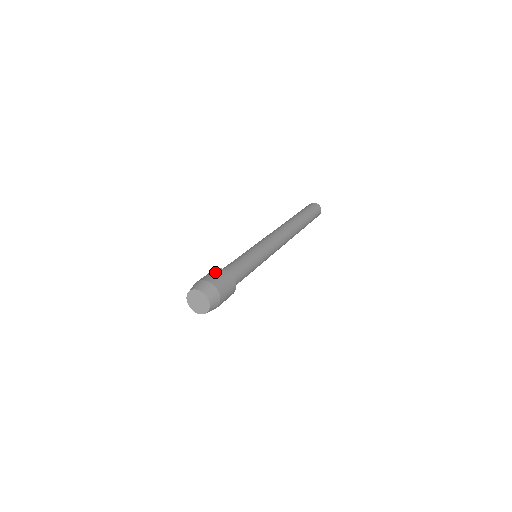
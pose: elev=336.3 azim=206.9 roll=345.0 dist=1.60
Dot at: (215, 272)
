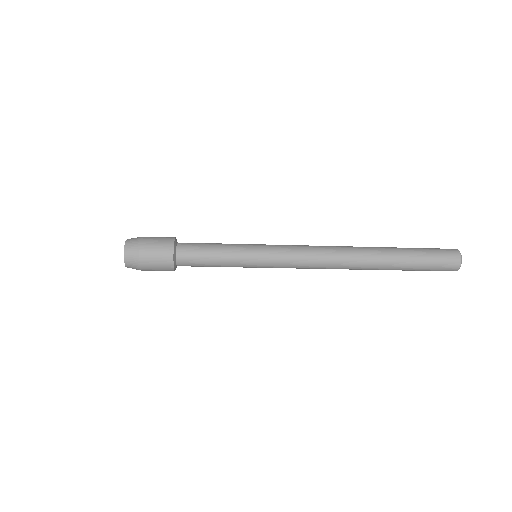
Dot at: occluded
